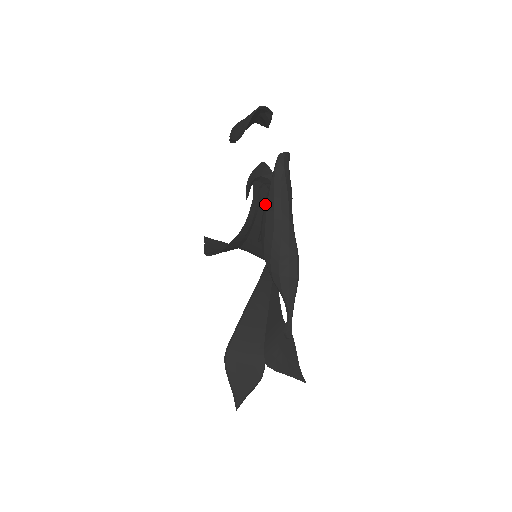
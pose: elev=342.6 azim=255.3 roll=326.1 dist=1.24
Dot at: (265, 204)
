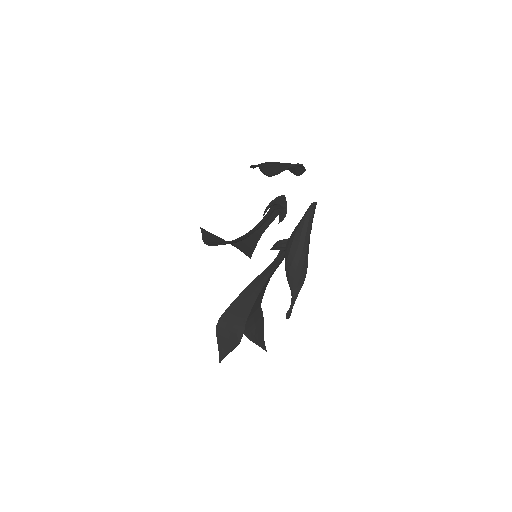
Dot at: (294, 231)
